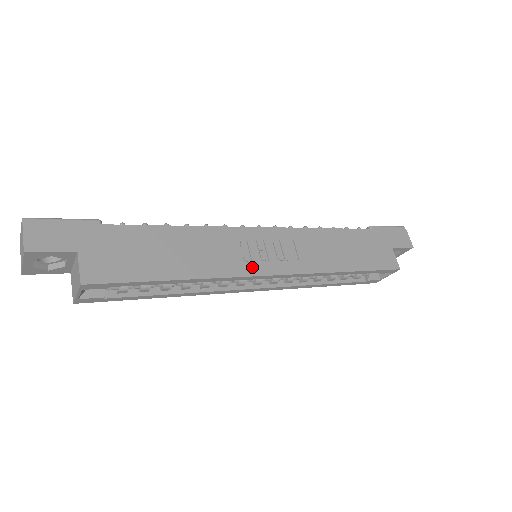
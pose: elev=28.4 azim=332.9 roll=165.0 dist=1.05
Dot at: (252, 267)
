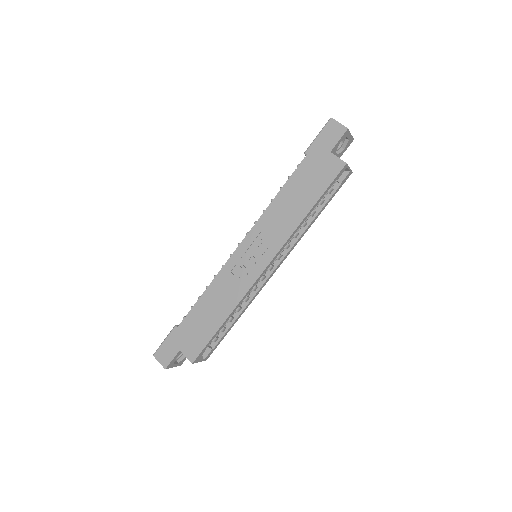
Dot at: (251, 276)
